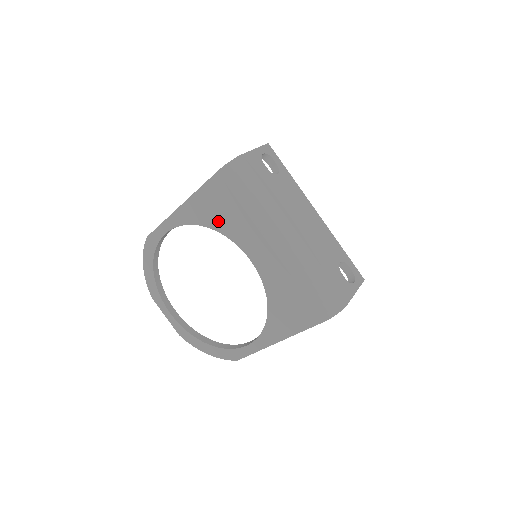
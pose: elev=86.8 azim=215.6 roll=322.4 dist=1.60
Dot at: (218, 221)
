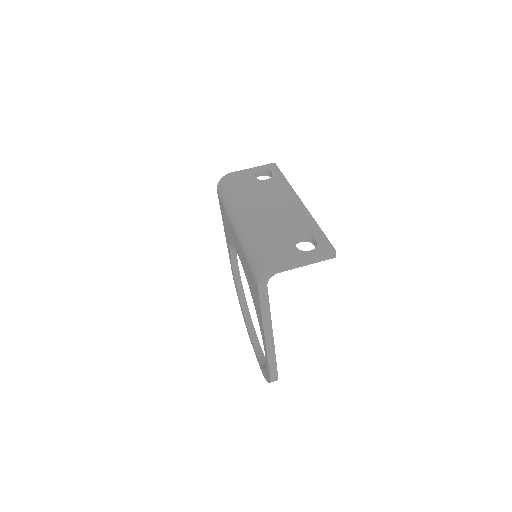
Dot at: (228, 233)
